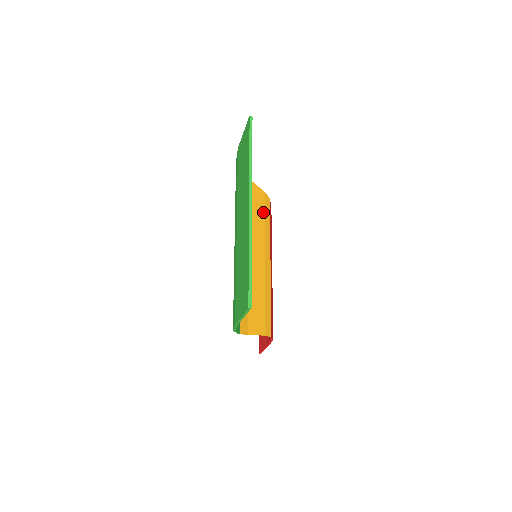
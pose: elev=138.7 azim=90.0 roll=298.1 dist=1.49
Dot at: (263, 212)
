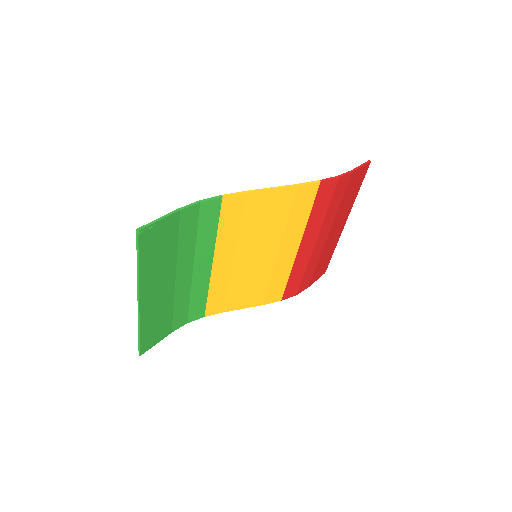
Dot at: (287, 210)
